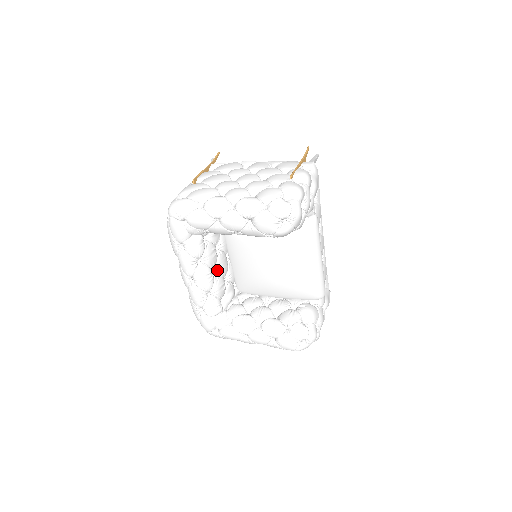
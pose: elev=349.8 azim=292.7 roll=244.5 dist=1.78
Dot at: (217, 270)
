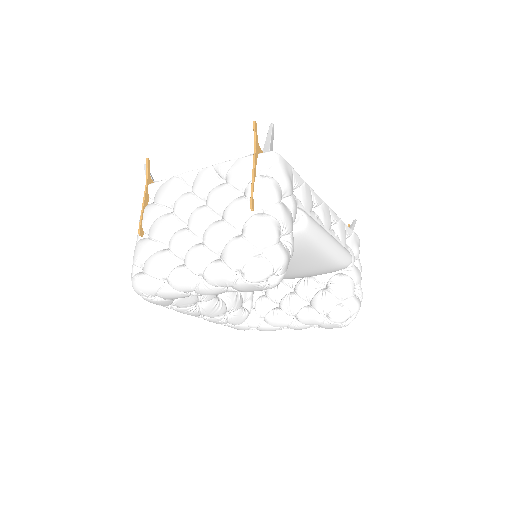
Dot at: occluded
